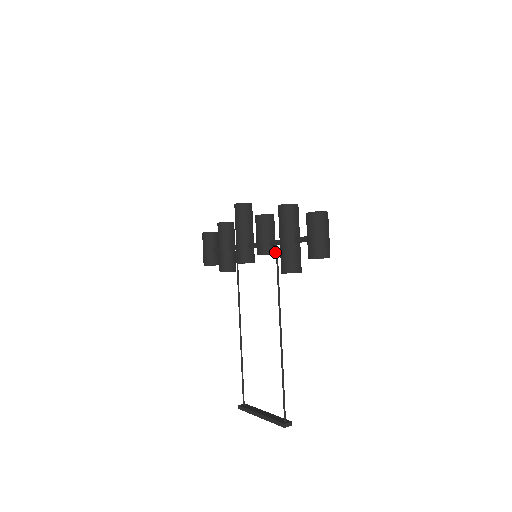
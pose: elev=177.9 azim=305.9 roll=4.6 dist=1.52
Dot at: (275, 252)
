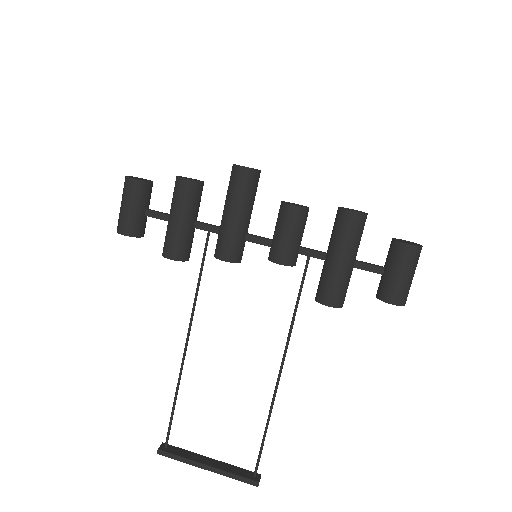
Dot at: occluded
